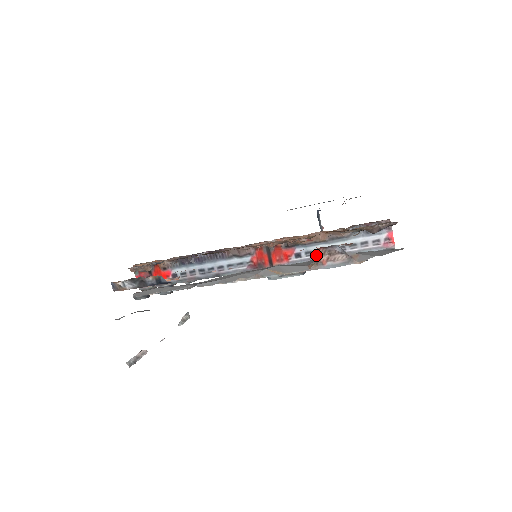
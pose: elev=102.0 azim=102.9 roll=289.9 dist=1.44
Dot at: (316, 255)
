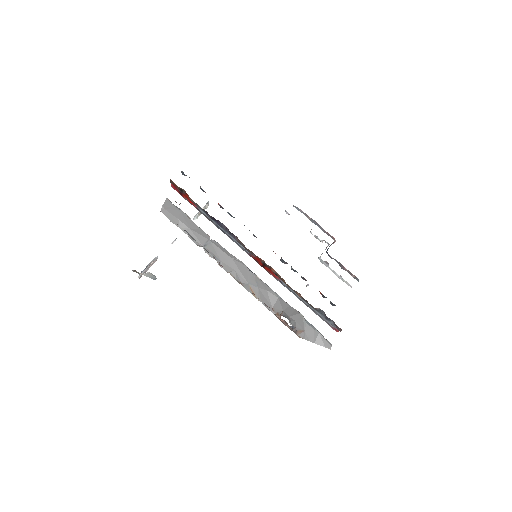
Dot at: (291, 291)
